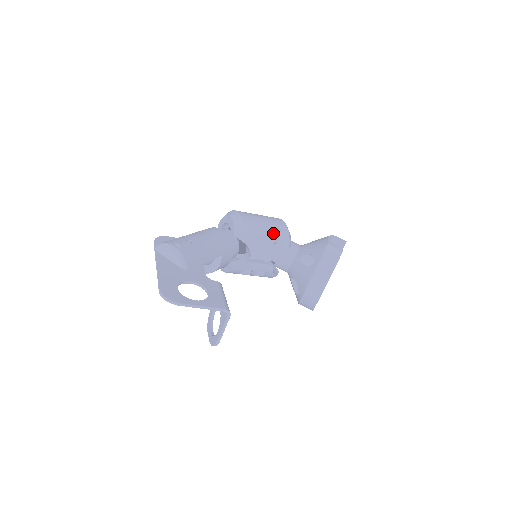
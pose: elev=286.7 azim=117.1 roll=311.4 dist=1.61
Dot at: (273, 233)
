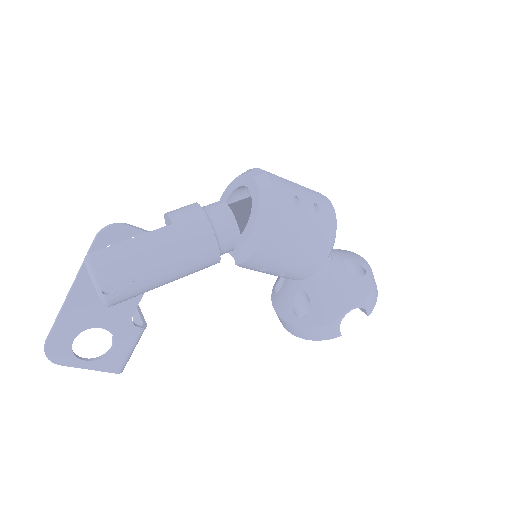
Dot at: (290, 270)
